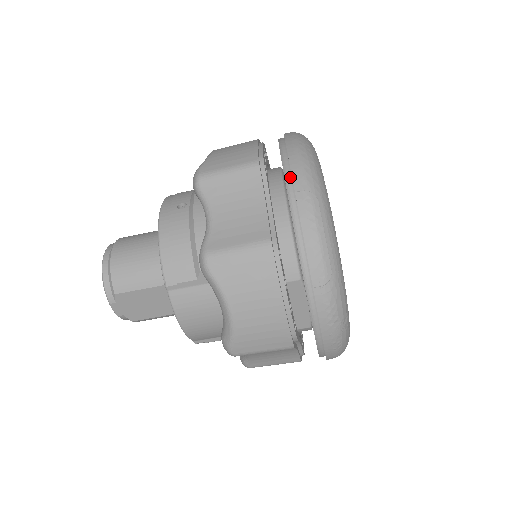
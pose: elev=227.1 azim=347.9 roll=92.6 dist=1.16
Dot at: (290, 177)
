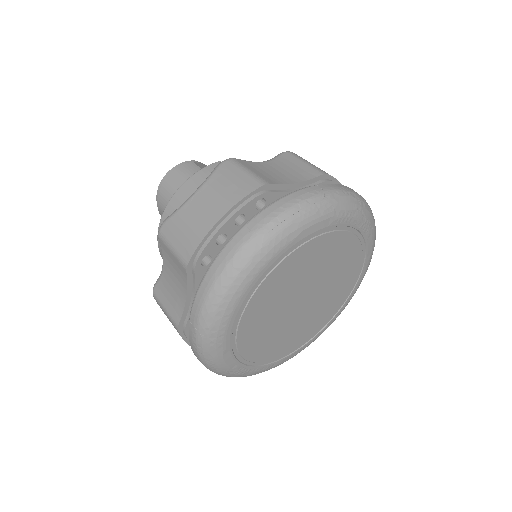
Dot at: (195, 304)
